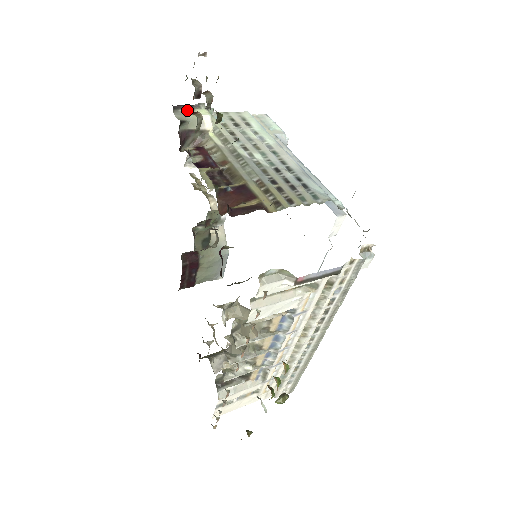
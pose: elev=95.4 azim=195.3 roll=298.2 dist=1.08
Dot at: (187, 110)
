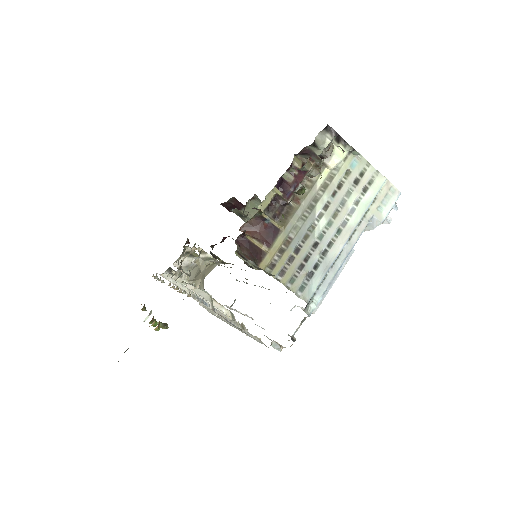
Dot at: (333, 140)
